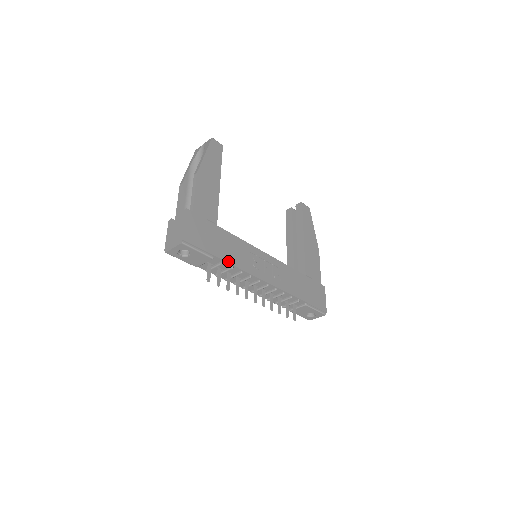
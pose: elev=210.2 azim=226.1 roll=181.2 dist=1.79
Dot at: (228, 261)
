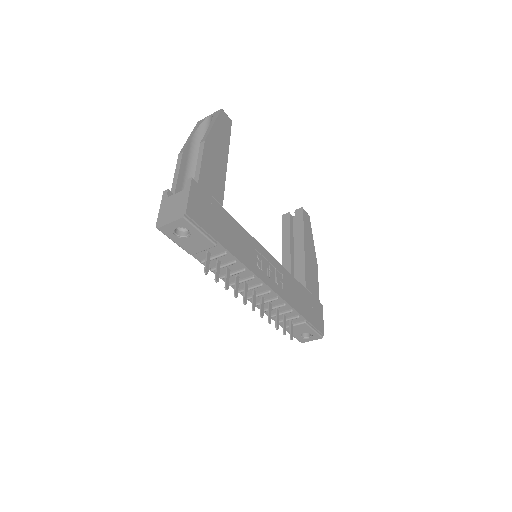
Dot at: (232, 252)
